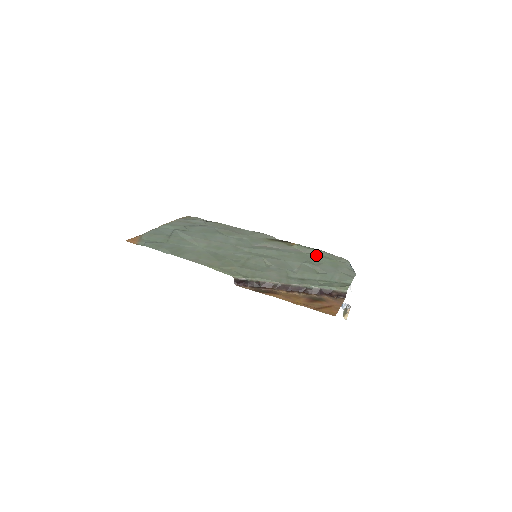
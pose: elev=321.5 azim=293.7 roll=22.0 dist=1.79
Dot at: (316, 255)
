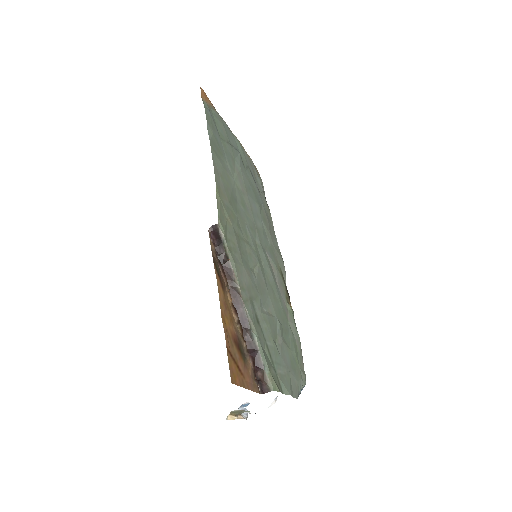
Dot at: (293, 336)
